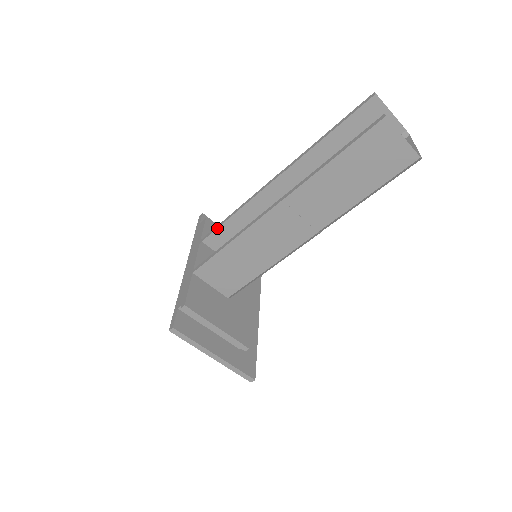
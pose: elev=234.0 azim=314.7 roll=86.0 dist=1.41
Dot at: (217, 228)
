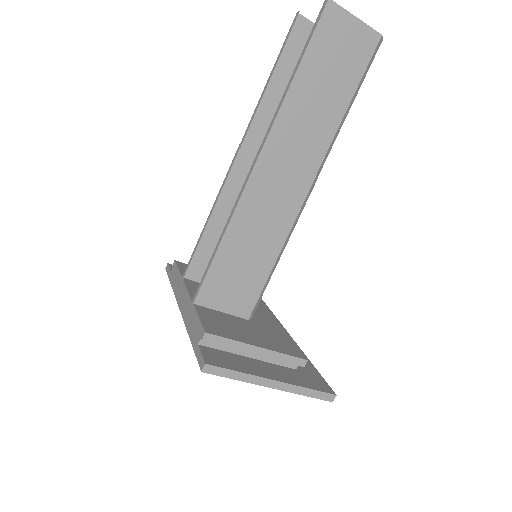
Dot at: (195, 251)
